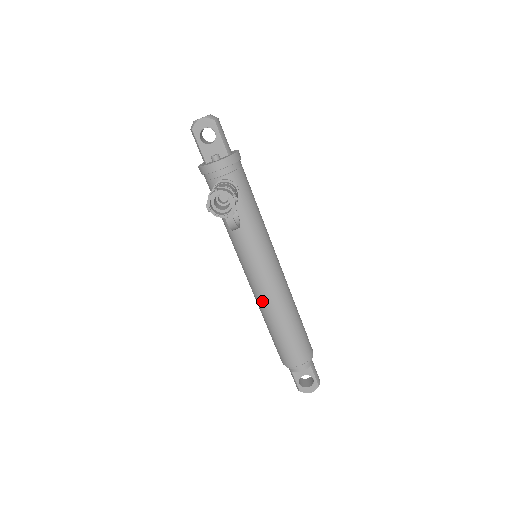
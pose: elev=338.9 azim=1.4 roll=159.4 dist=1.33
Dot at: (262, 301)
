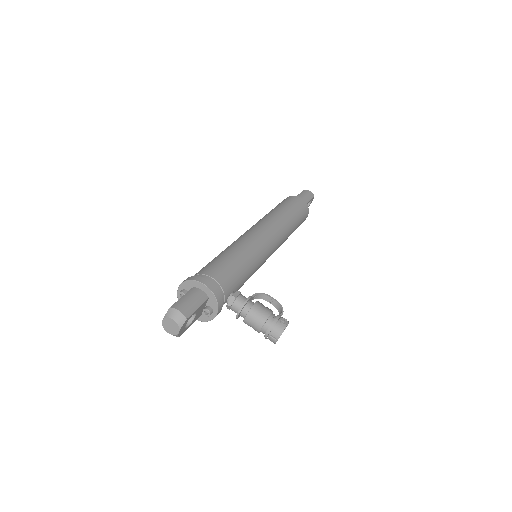
Dot at: occluded
